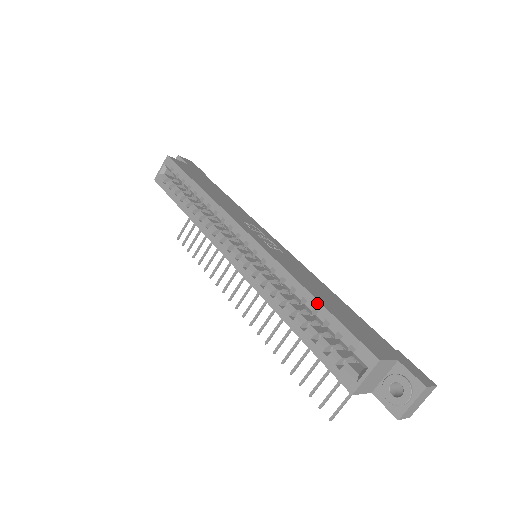
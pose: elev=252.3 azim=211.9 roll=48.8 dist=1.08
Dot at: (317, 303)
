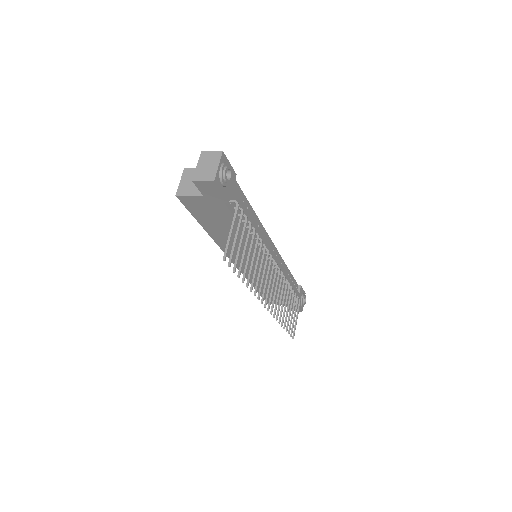
Dot at: occluded
